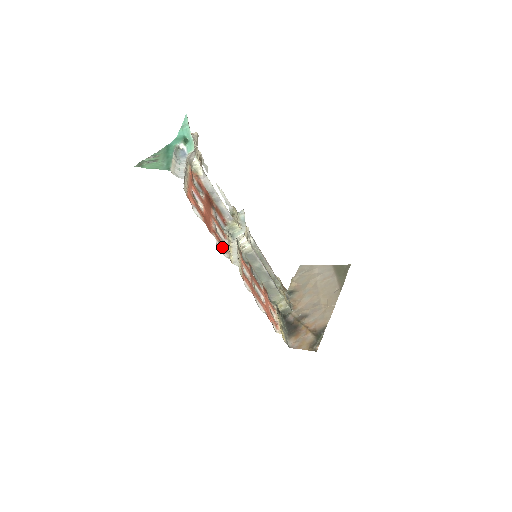
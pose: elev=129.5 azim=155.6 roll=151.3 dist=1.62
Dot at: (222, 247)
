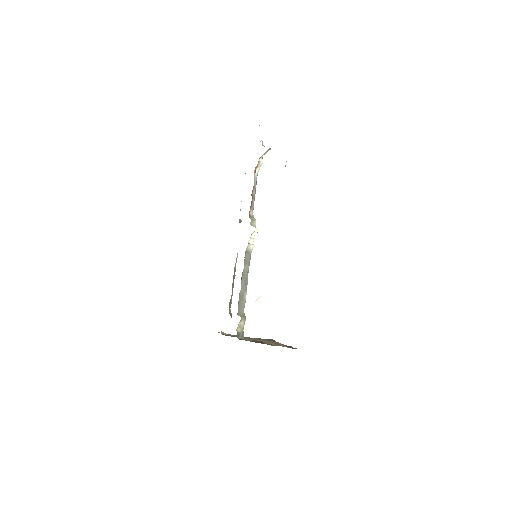
Dot at: occluded
